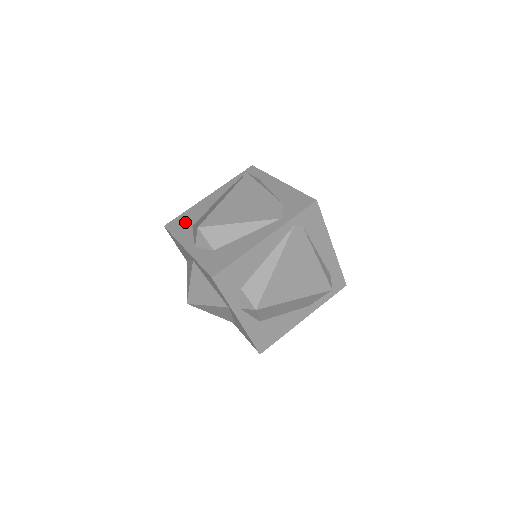
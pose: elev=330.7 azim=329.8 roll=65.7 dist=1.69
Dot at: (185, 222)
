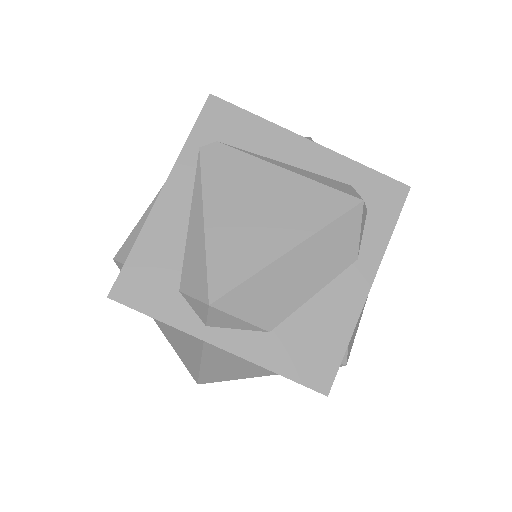
Dot at: occluded
